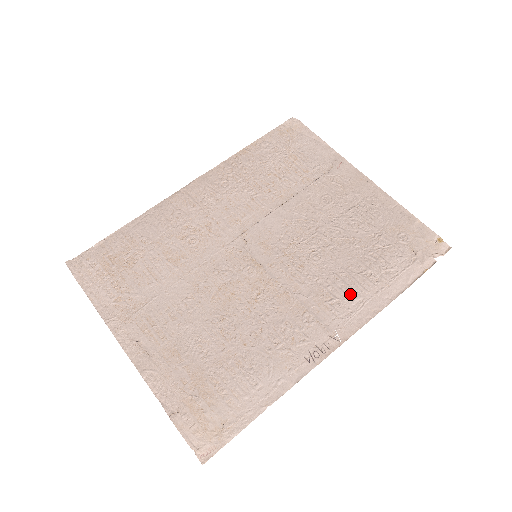
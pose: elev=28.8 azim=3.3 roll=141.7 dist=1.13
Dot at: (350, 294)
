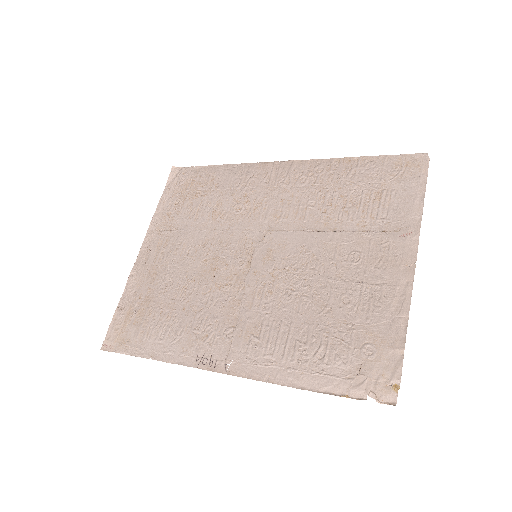
Dot at: (272, 348)
